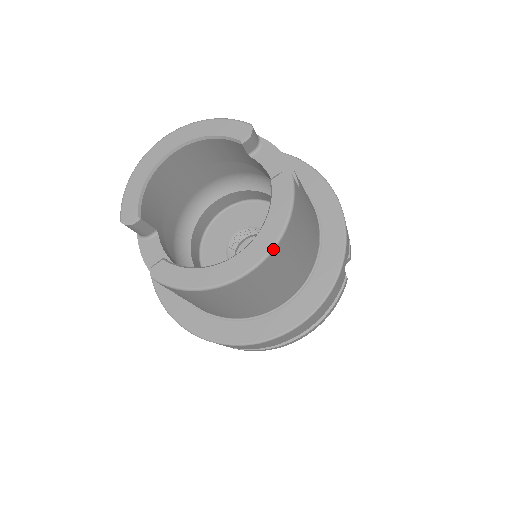
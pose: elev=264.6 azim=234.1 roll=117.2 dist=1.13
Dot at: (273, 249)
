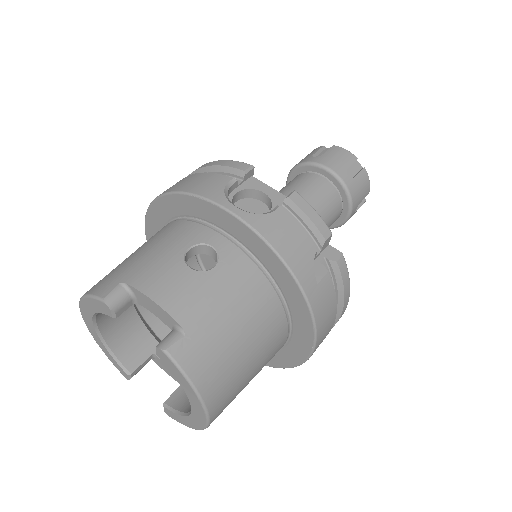
Dot at: (205, 409)
